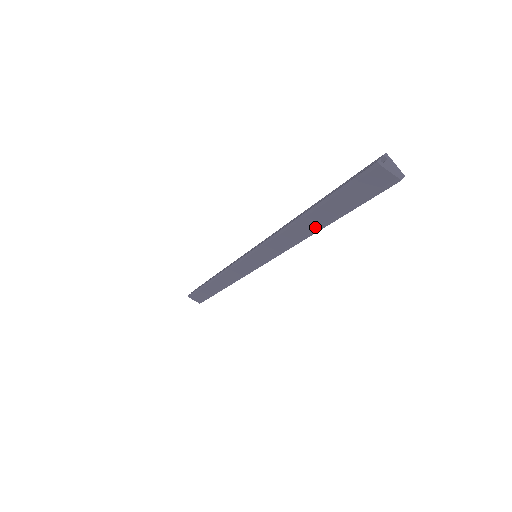
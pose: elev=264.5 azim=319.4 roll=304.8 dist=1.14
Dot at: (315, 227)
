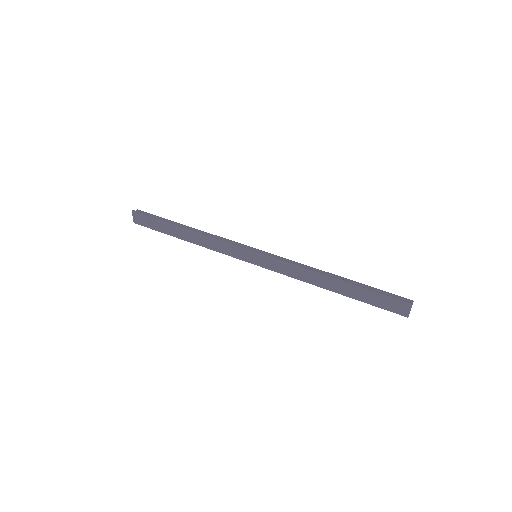
Dot at: (331, 288)
